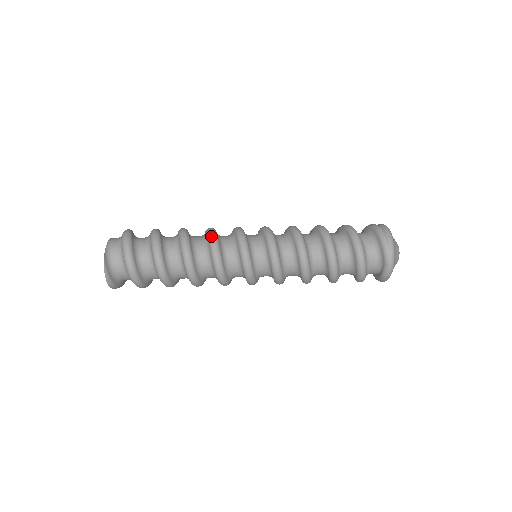
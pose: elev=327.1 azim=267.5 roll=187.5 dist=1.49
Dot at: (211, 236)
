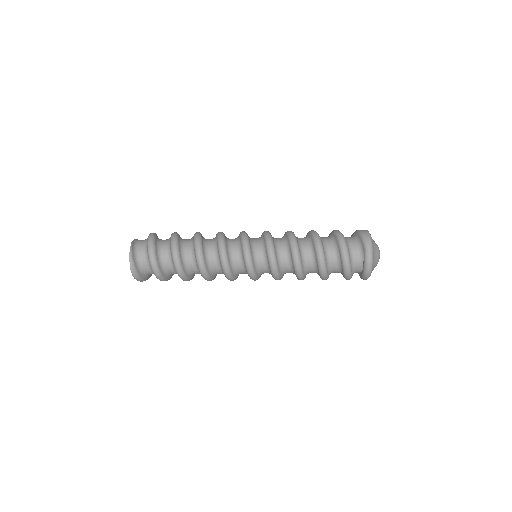
Dot at: (219, 232)
